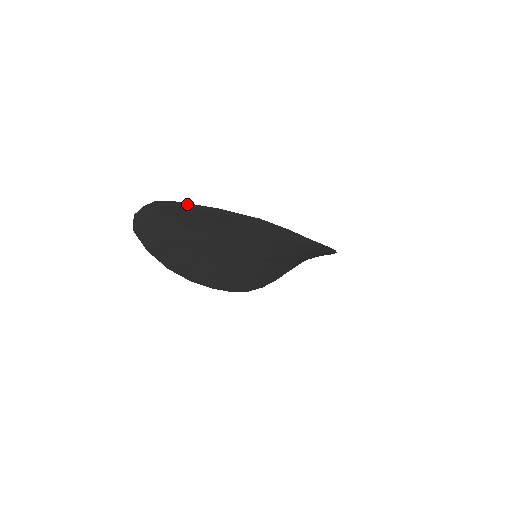
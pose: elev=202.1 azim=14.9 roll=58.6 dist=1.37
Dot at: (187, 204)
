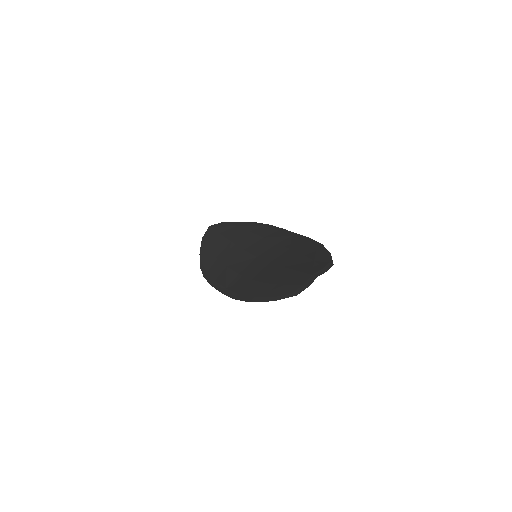
Dot at: (331, 262)
